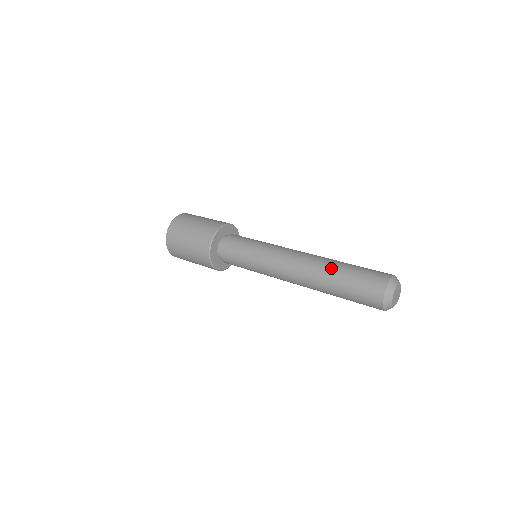
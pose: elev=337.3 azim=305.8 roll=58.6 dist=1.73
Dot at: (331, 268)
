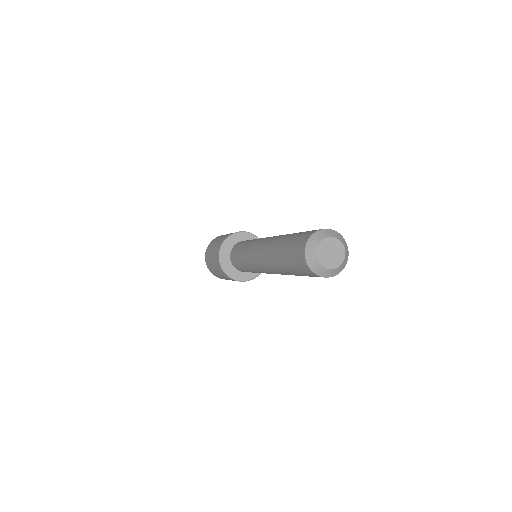
Dot at: (286, 235)
